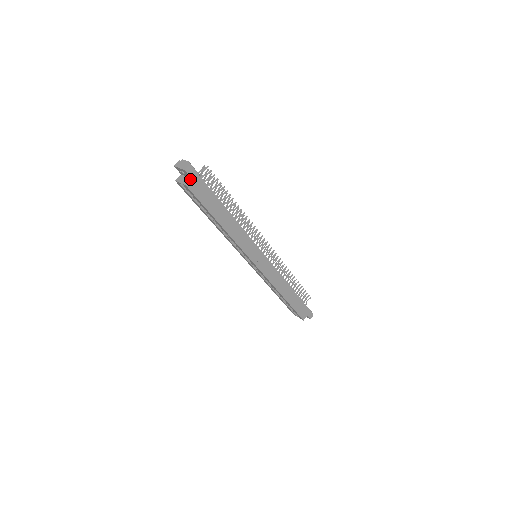
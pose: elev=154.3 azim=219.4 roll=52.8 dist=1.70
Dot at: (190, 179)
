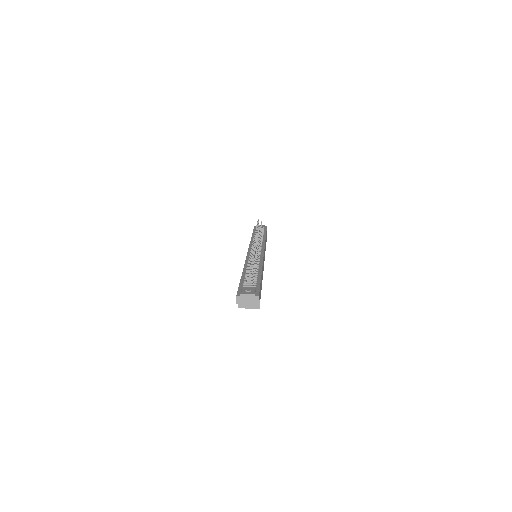
Dot at: (259, 301)
